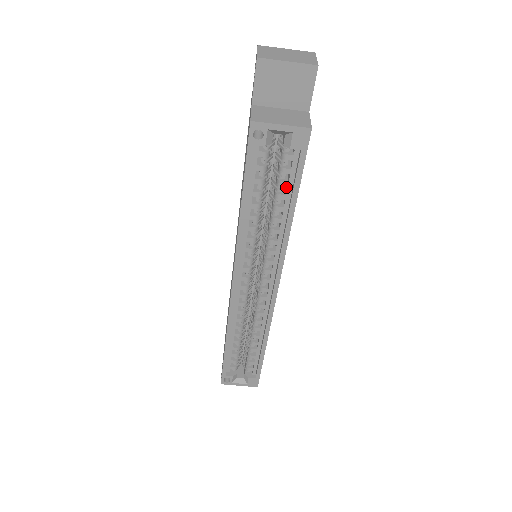
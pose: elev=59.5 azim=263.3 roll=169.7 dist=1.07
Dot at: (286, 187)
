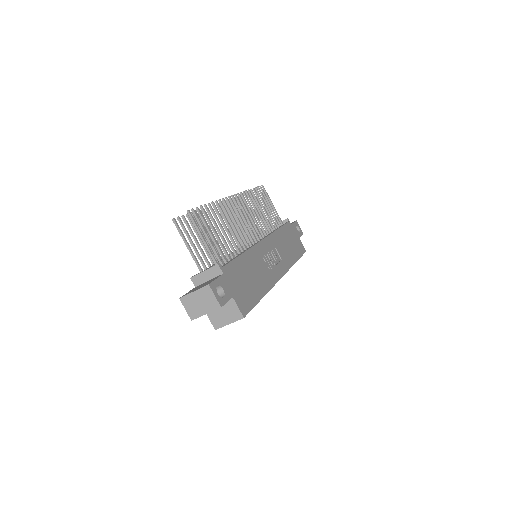
Dot at: occluded
